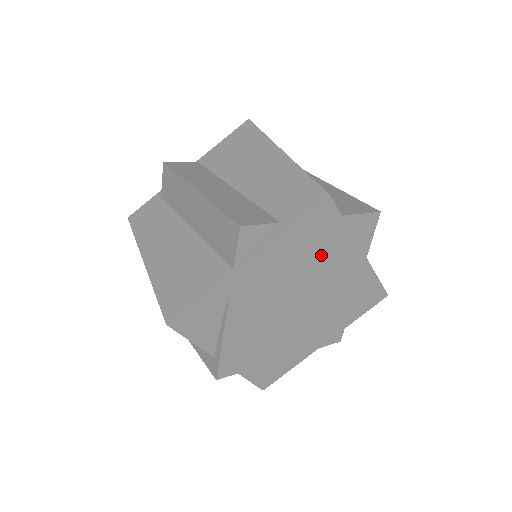
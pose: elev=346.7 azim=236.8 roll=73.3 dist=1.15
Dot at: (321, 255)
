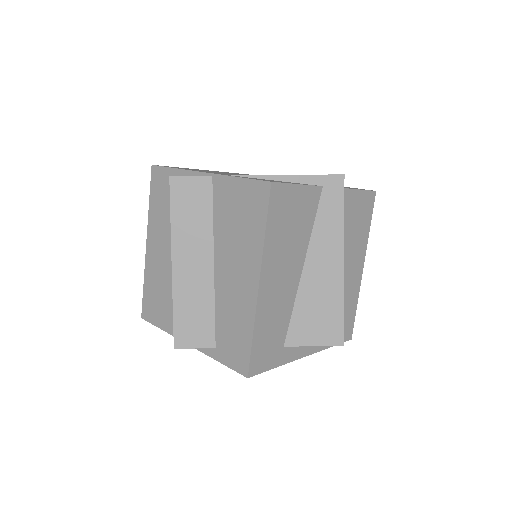
Dot at: occluded
